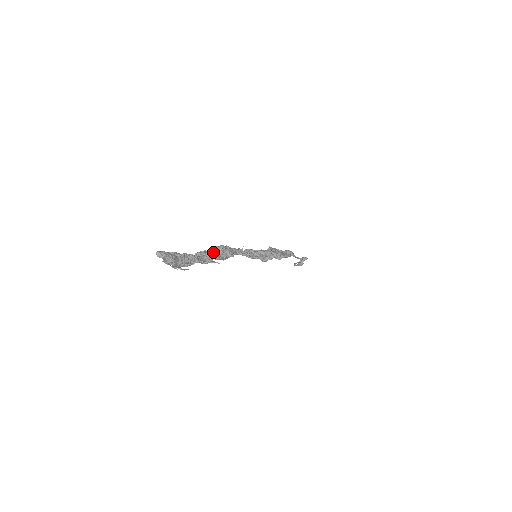
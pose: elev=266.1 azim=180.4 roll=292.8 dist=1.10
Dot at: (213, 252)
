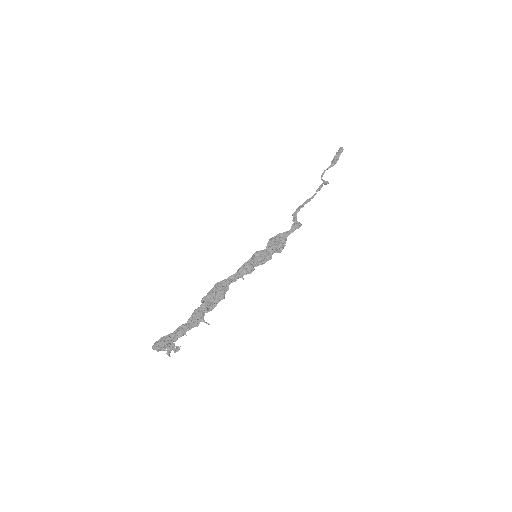
Dot at: (204, 307)
